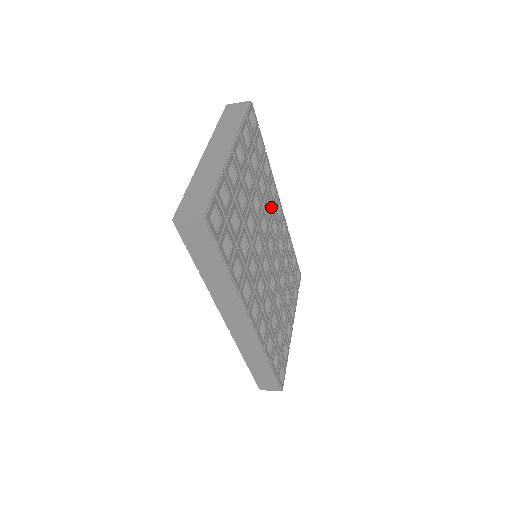
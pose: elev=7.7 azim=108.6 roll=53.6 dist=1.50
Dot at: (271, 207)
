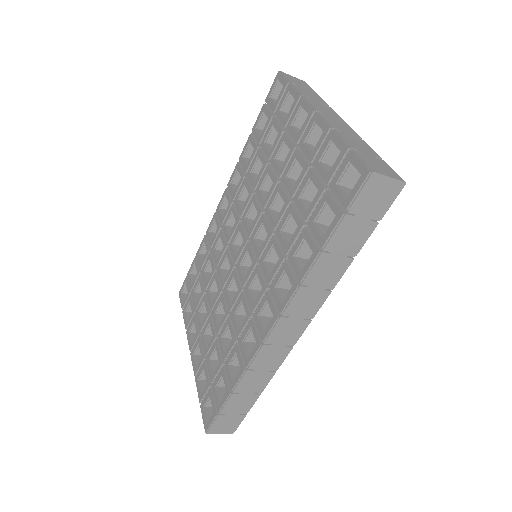
Dot at: occluded
